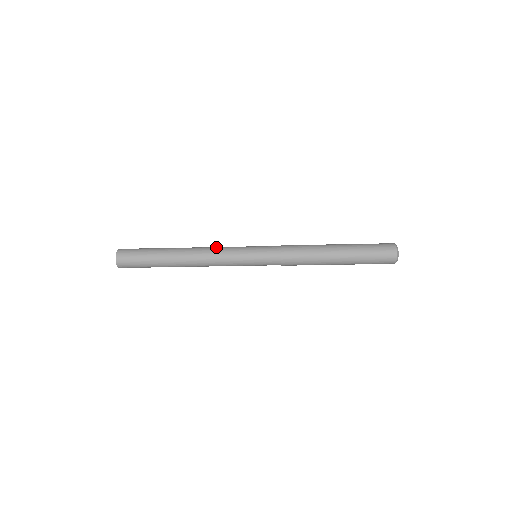
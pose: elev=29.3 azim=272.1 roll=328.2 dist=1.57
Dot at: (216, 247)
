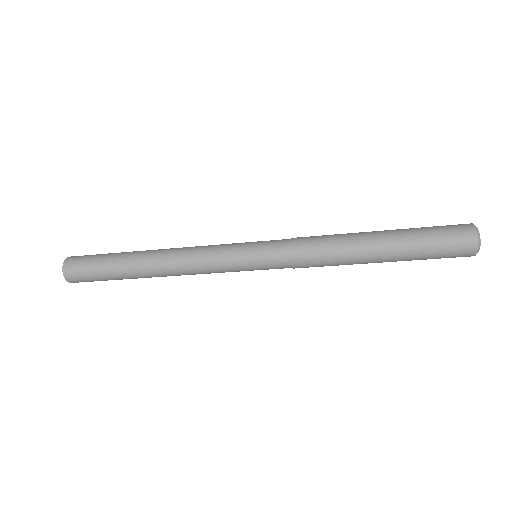
Dot at: (195, 252)
